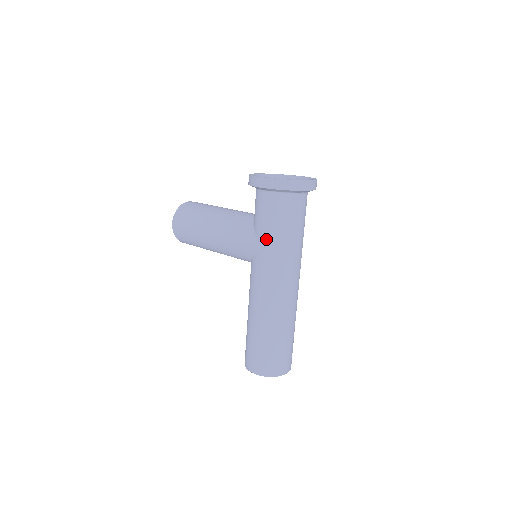
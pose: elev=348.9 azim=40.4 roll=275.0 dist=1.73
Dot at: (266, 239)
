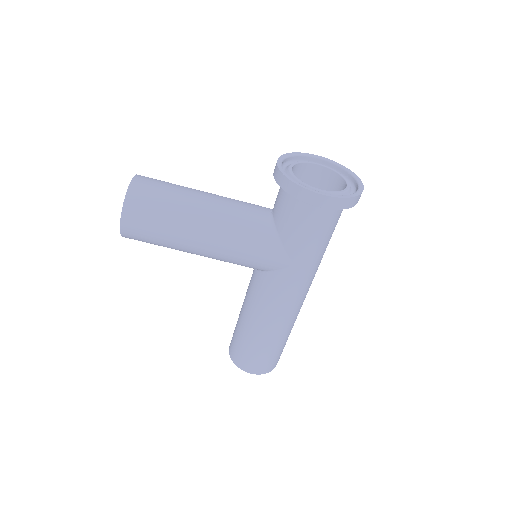
Dot at: (303, 257)
